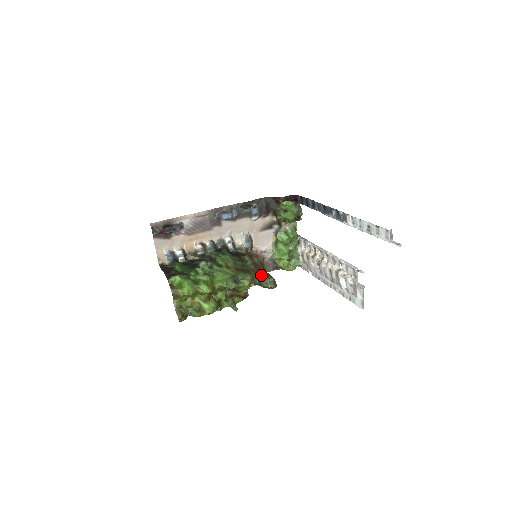
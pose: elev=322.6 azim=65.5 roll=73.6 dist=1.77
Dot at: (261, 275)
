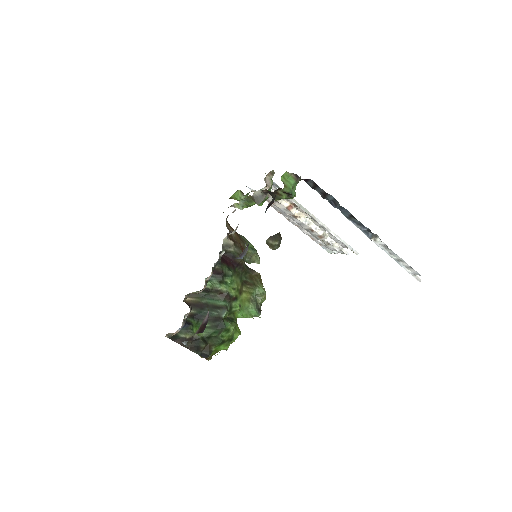
Dot at: occluded
